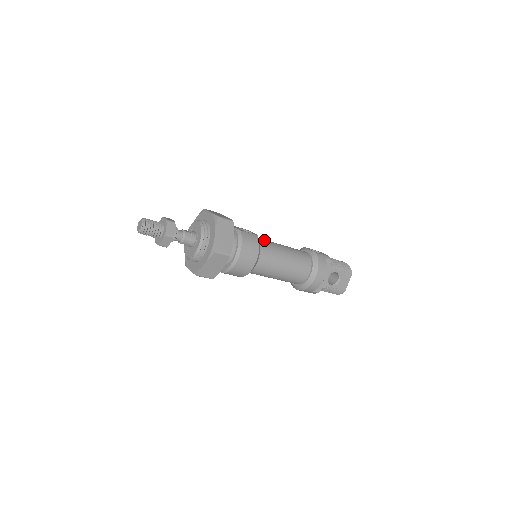
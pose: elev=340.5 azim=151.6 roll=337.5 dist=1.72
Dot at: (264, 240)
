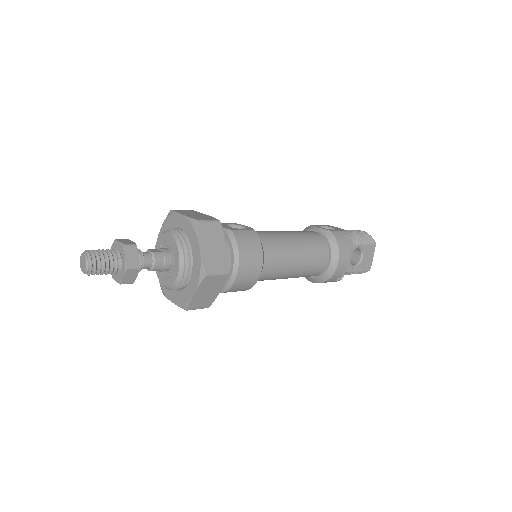
Dot at: (263, 232)
